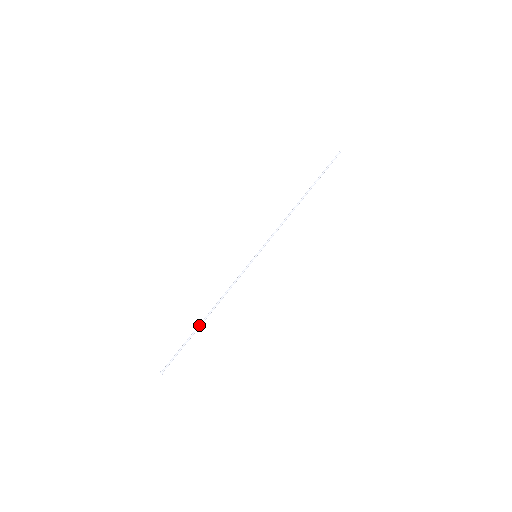
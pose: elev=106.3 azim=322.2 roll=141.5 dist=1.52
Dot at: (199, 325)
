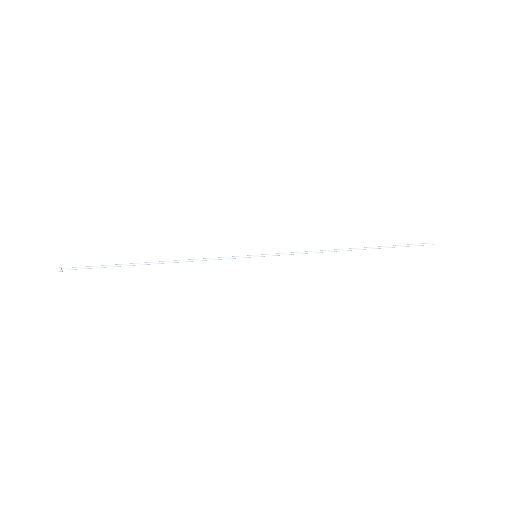
Dot at: (139, 263)
